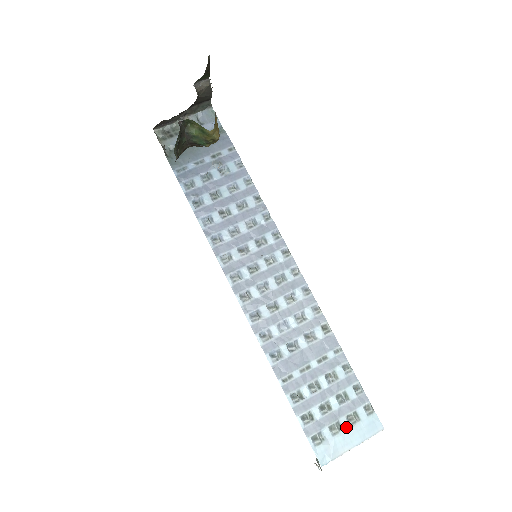
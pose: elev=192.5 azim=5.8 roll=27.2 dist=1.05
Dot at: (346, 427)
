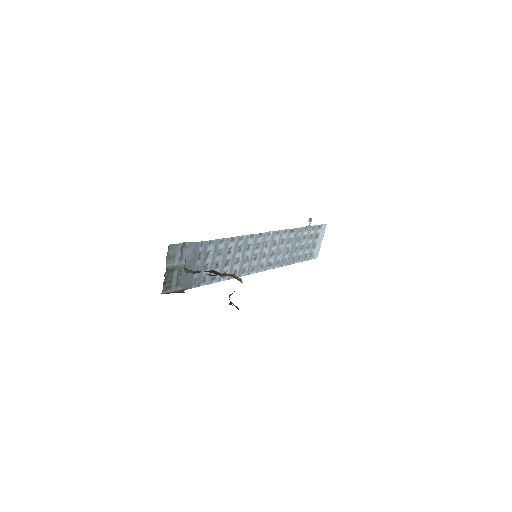
Dot at: (317, 241)
